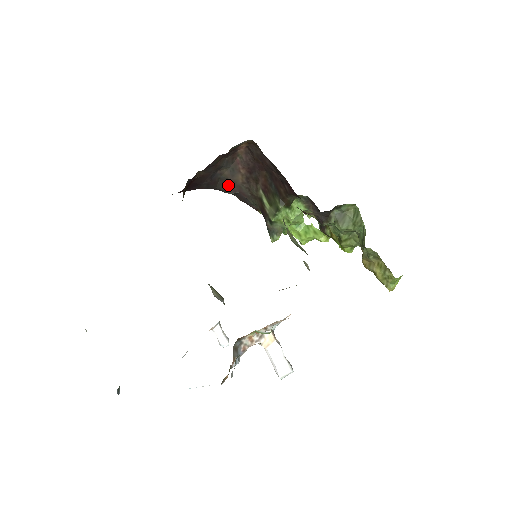
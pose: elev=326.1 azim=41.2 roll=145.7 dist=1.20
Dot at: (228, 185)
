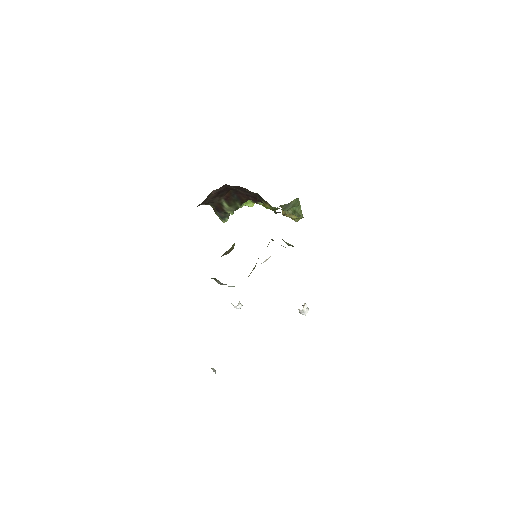
Dot at: (198, 205)
